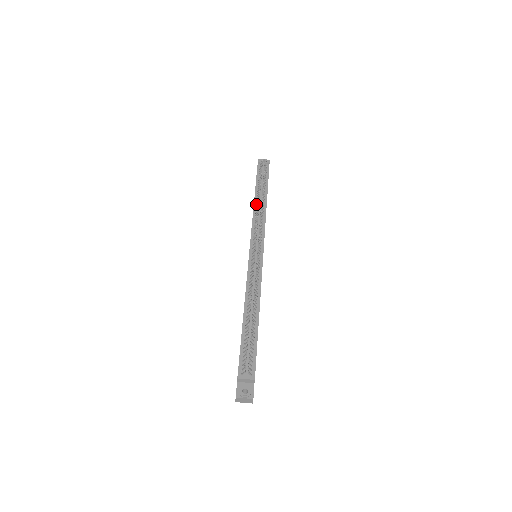
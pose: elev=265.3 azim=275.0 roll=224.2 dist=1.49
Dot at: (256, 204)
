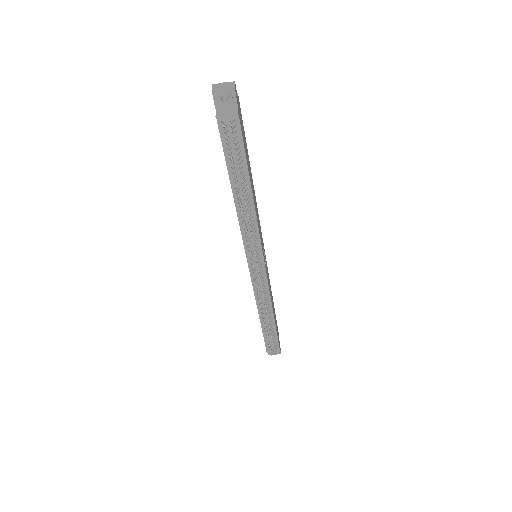
Dot at: (238, 204)
